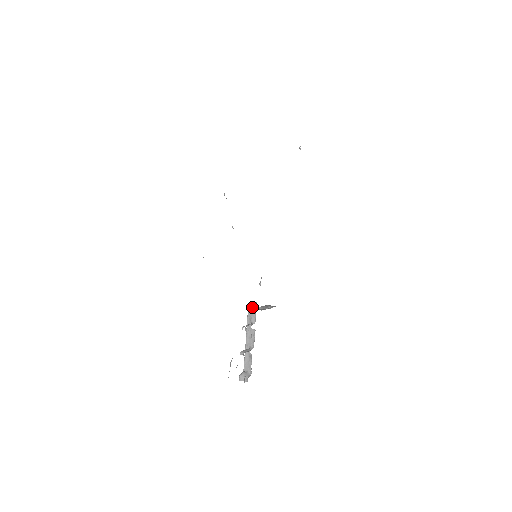
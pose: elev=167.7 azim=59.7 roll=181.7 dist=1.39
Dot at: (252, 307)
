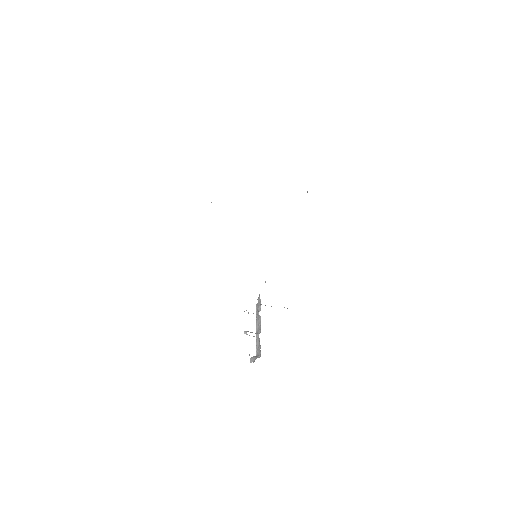
Dot at: (258, 298)
